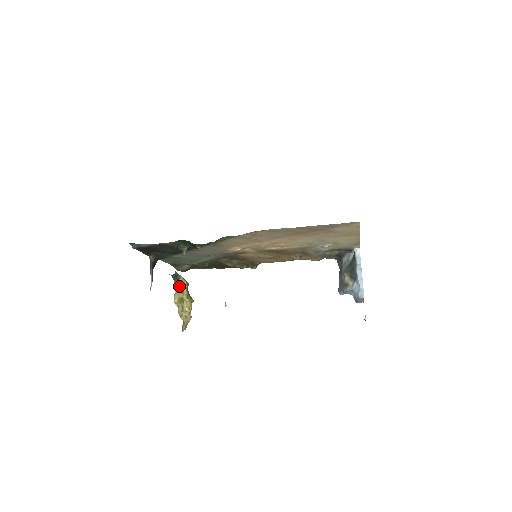
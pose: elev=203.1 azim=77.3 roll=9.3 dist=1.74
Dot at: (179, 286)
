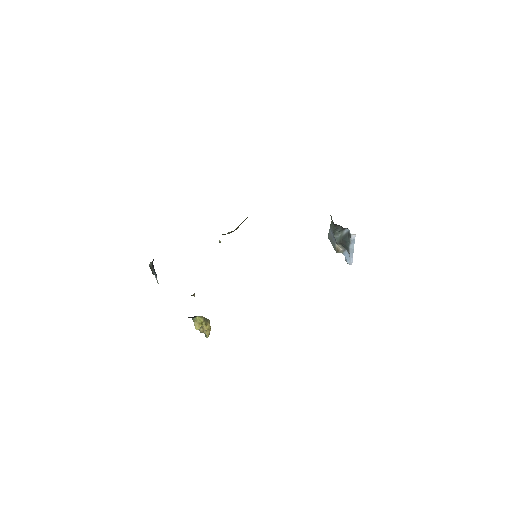
Dot at: (197, 321)
